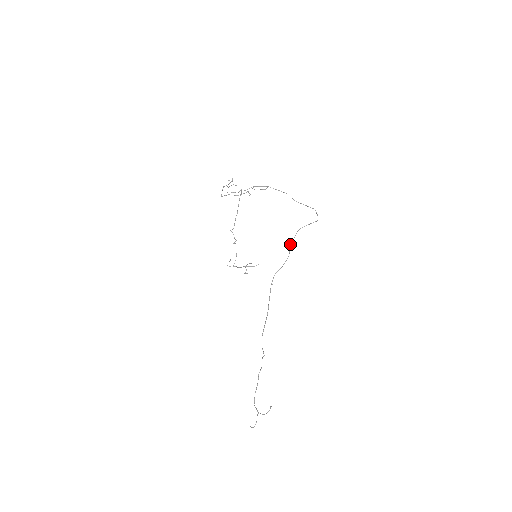
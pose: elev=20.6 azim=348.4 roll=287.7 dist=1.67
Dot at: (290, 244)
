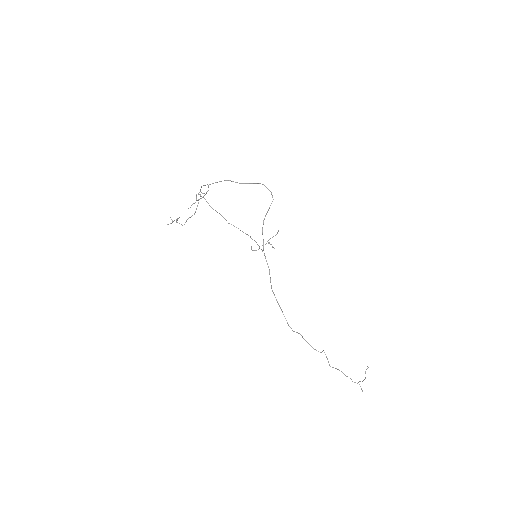
Dot at: occluded
